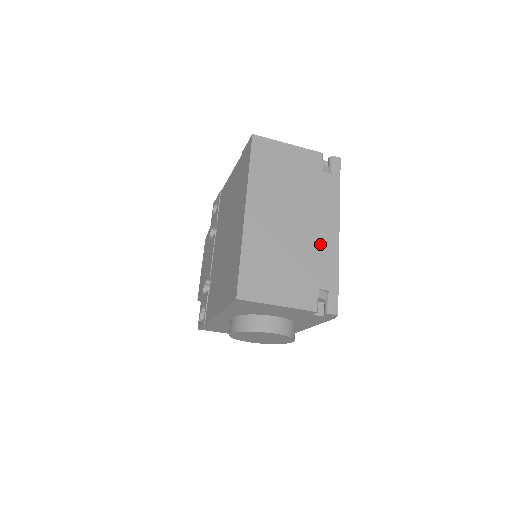
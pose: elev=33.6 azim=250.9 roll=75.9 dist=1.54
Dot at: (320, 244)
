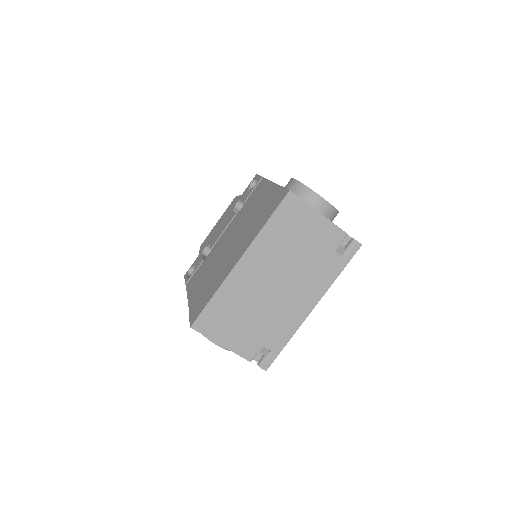
Dot at: (288, 313)
